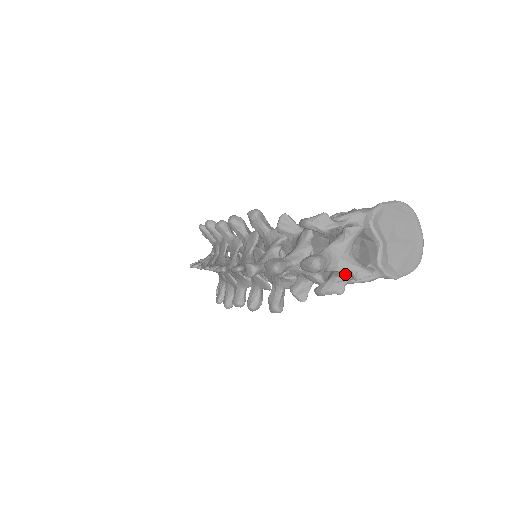
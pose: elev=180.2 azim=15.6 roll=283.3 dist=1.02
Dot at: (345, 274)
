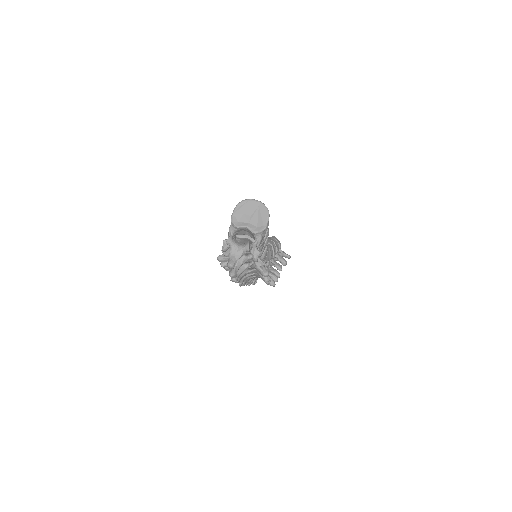
Dot at: (249, 250)
